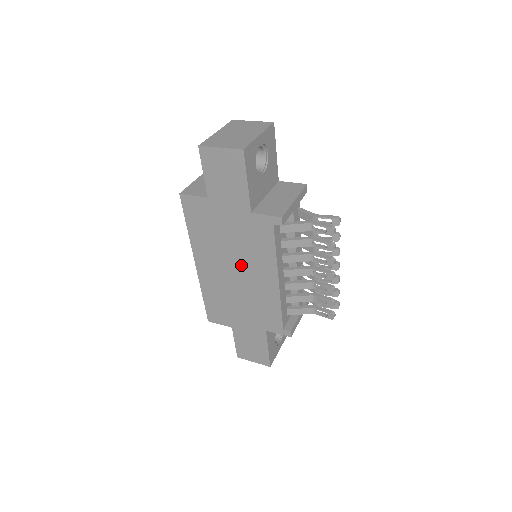
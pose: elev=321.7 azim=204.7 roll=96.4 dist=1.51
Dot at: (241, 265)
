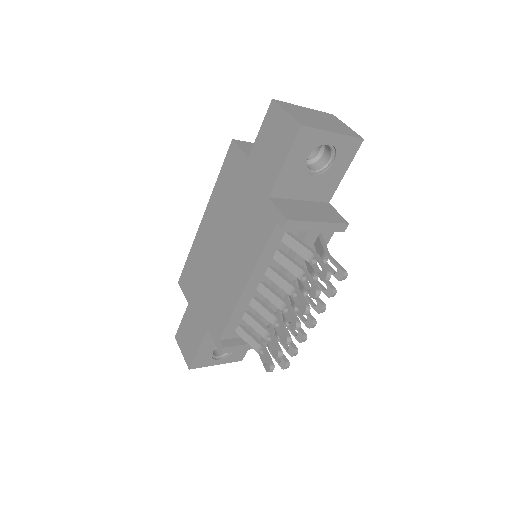
Dot at: (230, 246)
